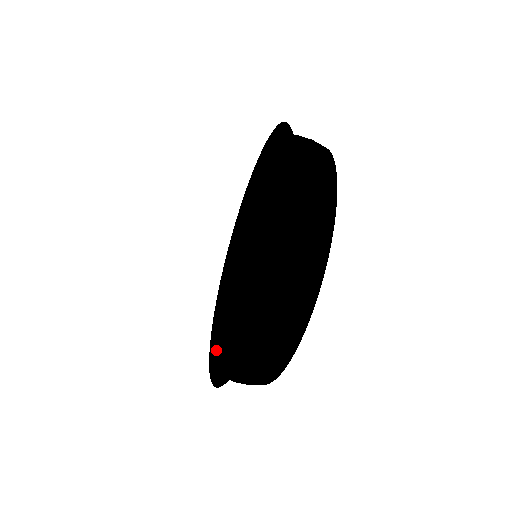
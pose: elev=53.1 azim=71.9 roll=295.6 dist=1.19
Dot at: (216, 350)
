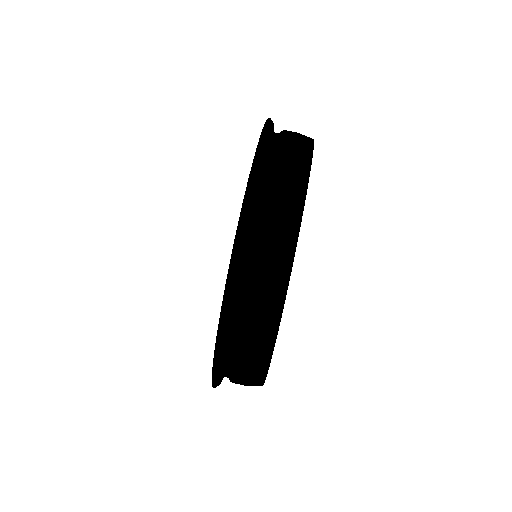
Dot at: occluded
